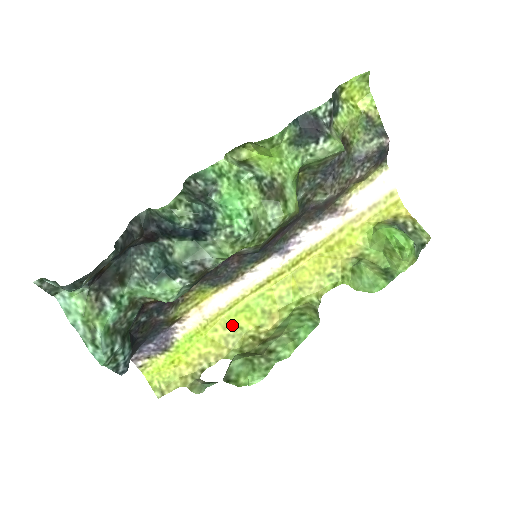
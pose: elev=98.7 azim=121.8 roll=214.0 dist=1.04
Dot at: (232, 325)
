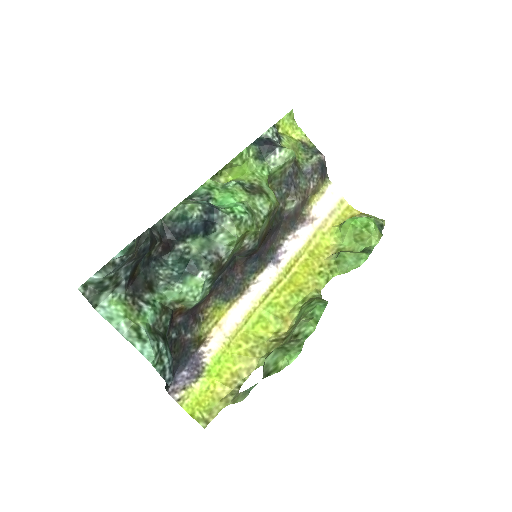
Dot at: (253, 337)
